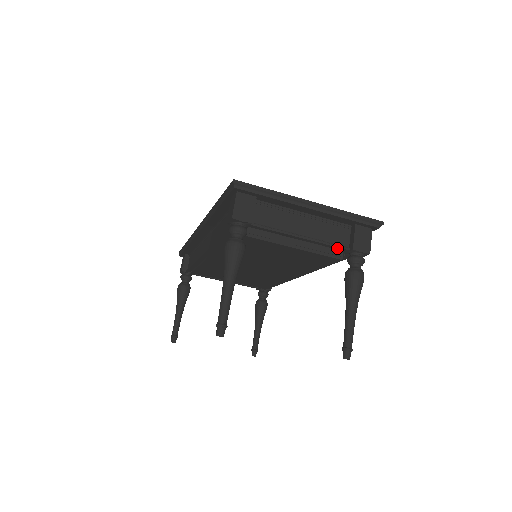
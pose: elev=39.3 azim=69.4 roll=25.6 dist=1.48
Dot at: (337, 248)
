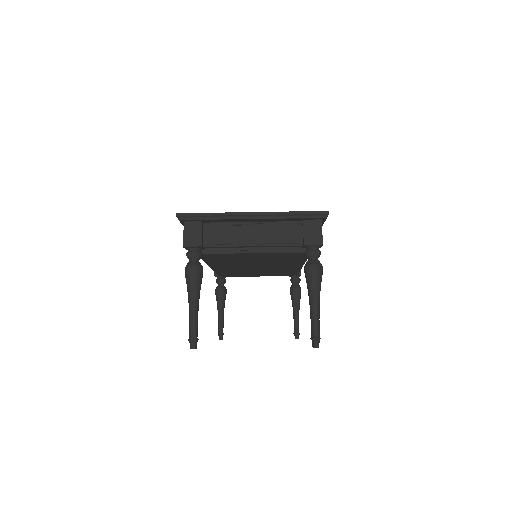
Dot at: (291, 246)
